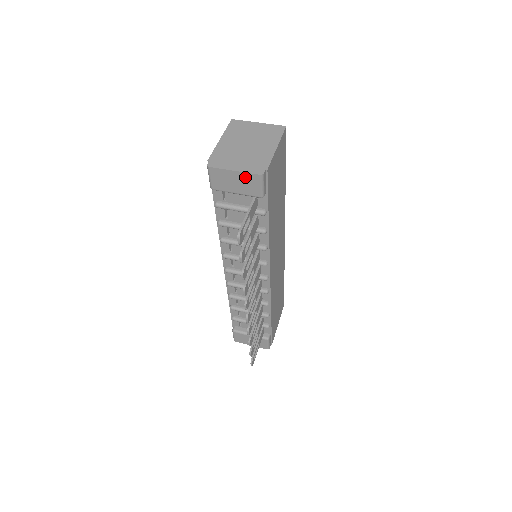
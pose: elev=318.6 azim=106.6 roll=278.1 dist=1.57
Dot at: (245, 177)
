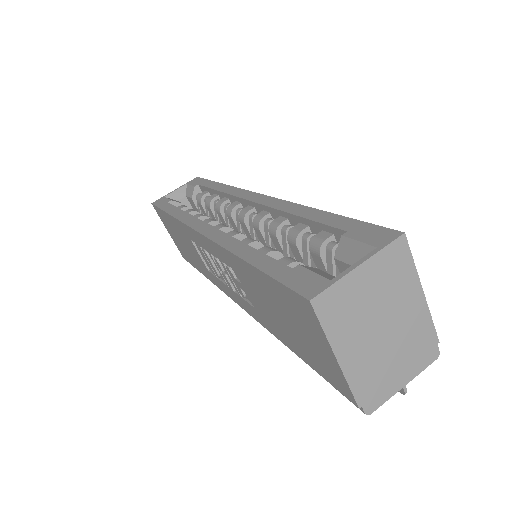
Dot at: occluded
